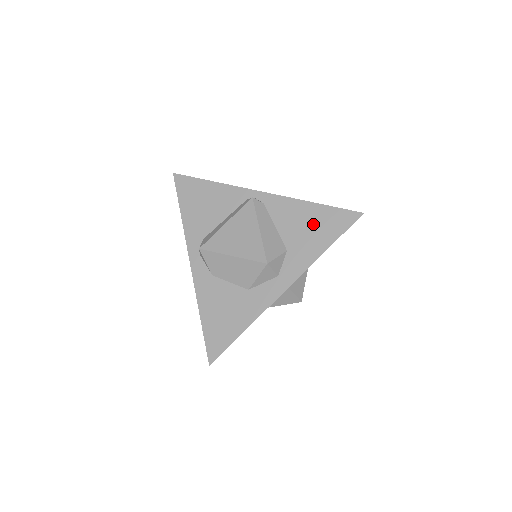
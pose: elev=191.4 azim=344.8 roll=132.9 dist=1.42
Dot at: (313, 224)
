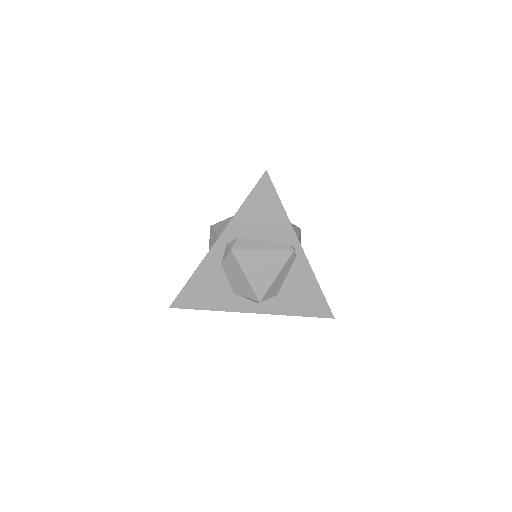
Dot at: (306, 297)
